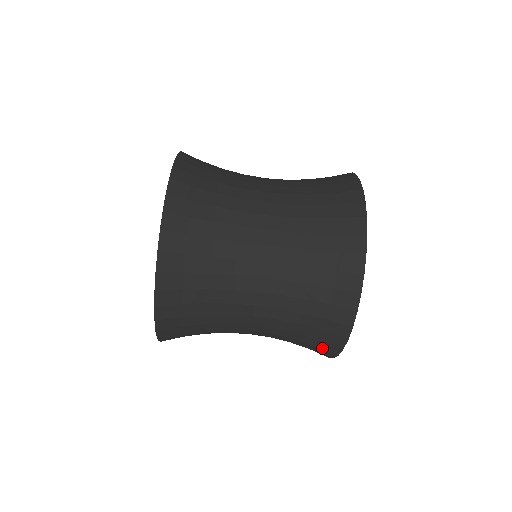
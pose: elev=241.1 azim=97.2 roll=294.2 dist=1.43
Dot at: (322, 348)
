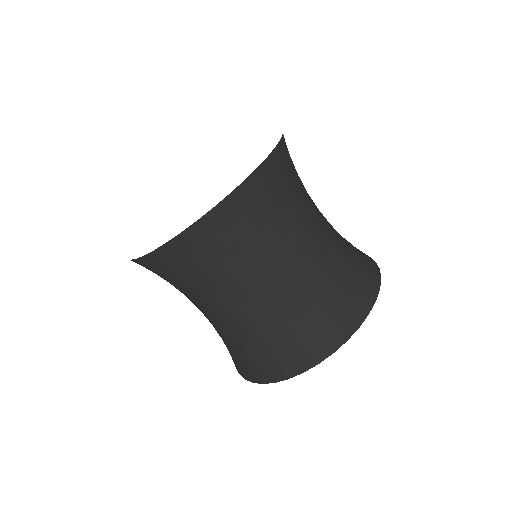
Dot at: (309, 348)
